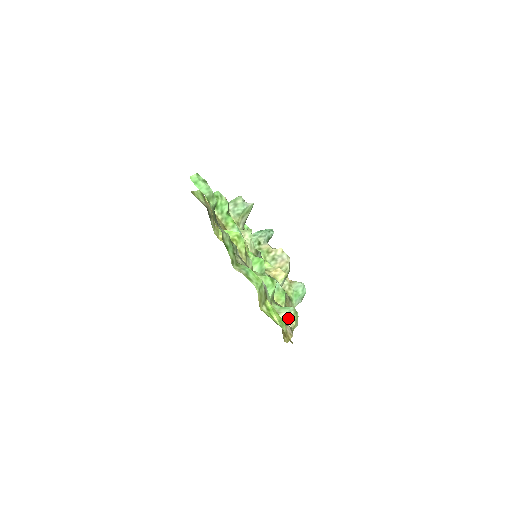
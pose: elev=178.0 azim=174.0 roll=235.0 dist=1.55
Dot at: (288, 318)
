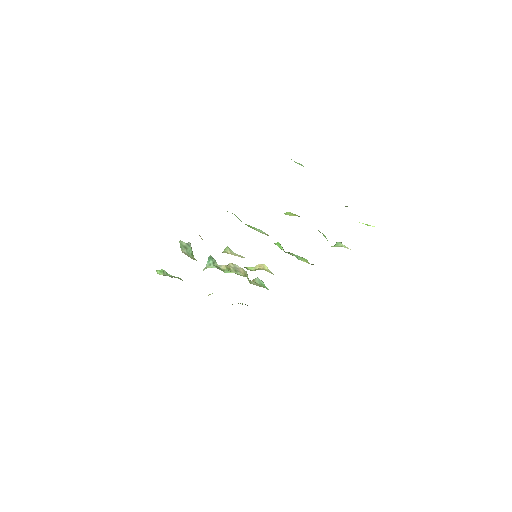
Dot at: (345, 247)
